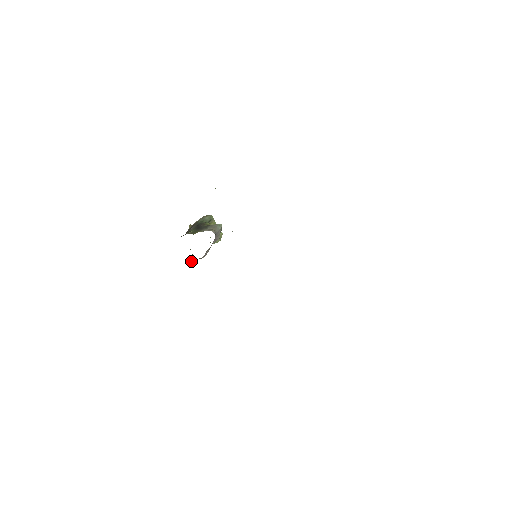
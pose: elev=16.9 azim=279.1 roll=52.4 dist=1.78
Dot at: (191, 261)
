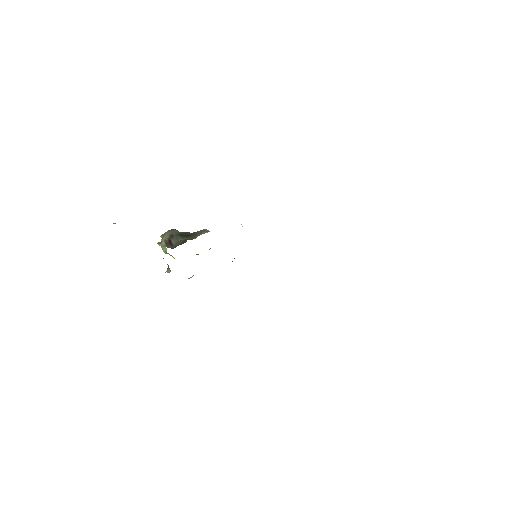
Dot at: occluded
